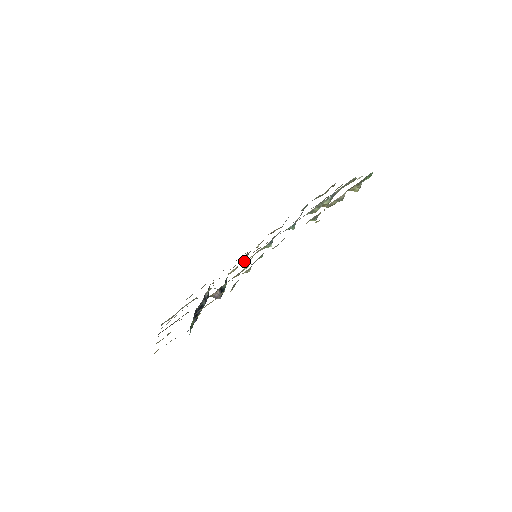
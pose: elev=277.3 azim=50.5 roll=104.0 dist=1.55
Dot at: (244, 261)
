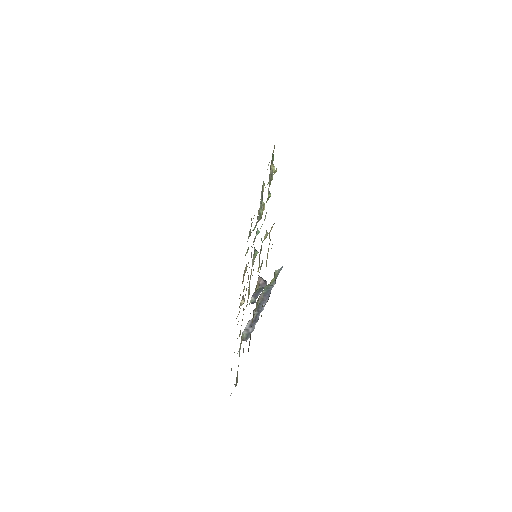
Dot at: (250, 277)
